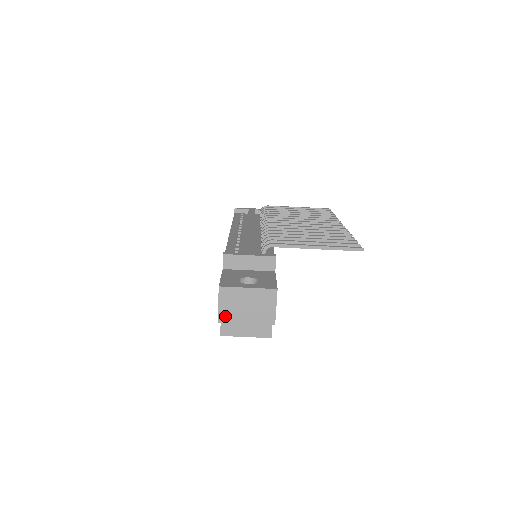
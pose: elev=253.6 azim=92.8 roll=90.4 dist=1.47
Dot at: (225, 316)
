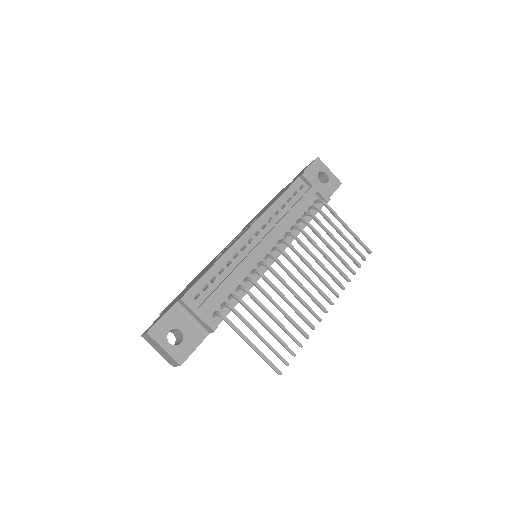
Dot at: (146, 339)
